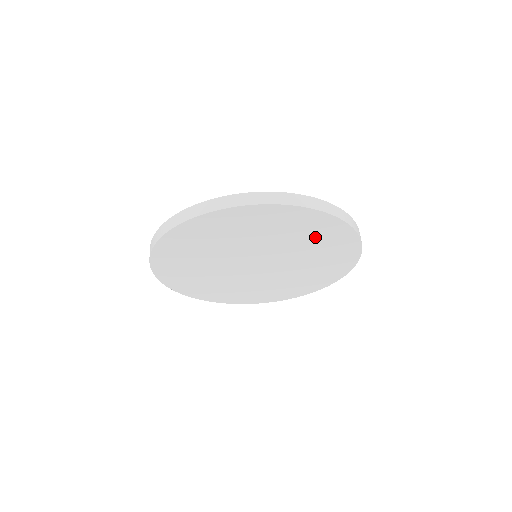
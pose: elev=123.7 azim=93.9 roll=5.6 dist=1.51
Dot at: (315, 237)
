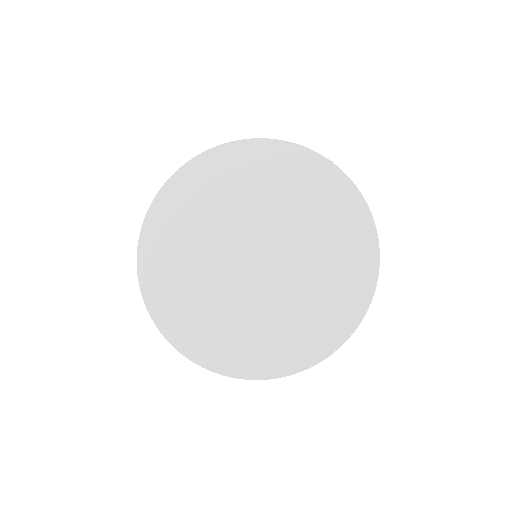
Dot at: (320, 203)
